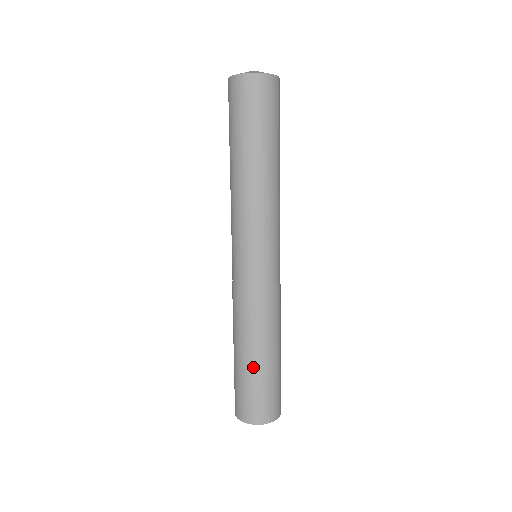
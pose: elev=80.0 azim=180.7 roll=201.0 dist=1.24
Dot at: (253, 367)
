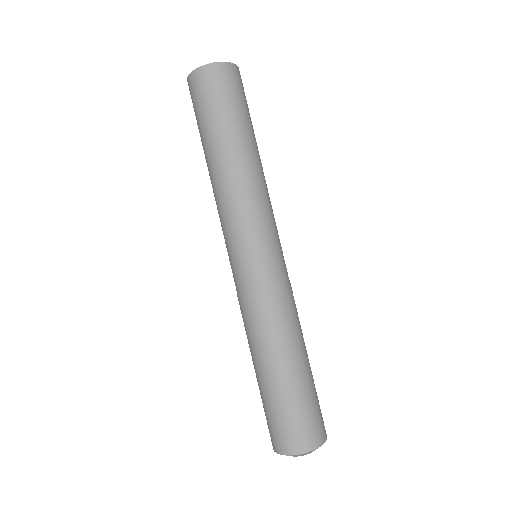
Dot at: (264, 383)
